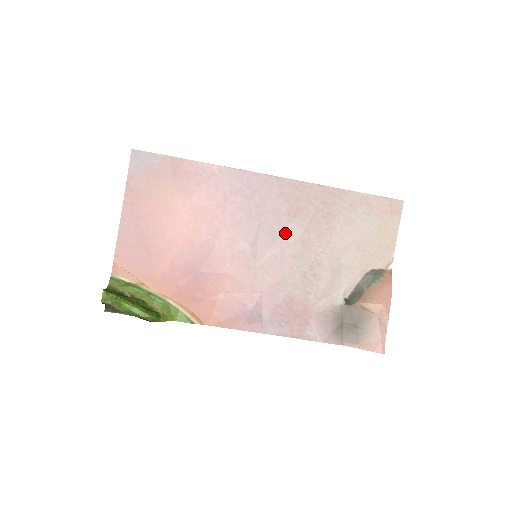
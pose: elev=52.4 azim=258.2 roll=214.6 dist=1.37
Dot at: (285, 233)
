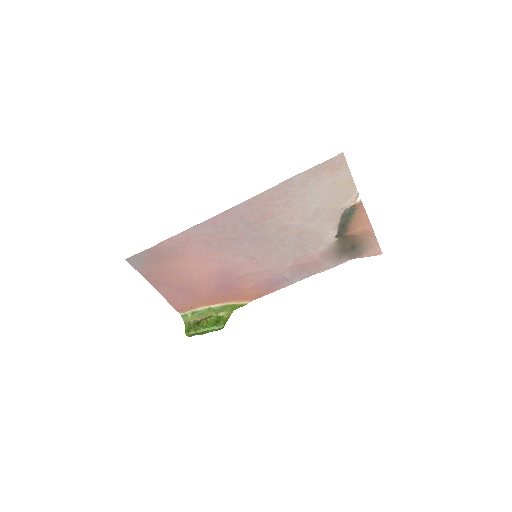
Dot at: (265, 233)
